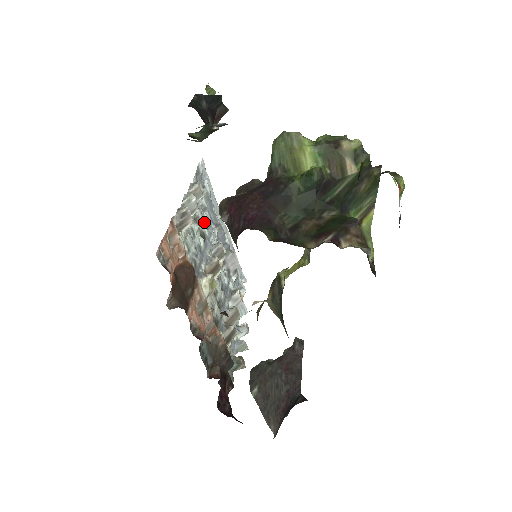
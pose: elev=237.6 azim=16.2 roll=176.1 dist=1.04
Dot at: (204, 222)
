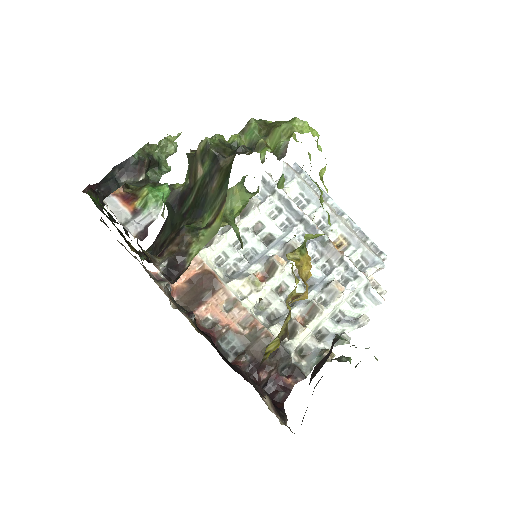
Dot at: (279, 223)
